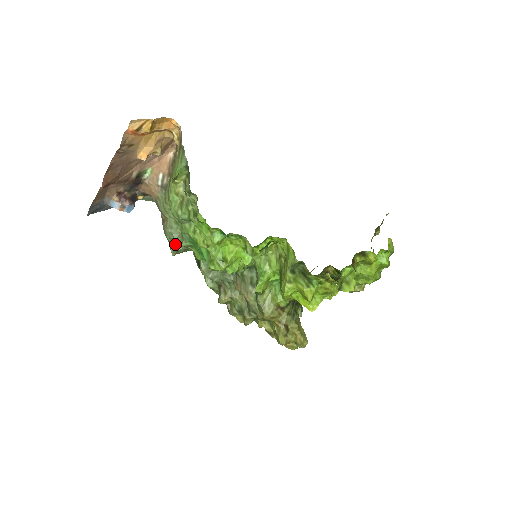
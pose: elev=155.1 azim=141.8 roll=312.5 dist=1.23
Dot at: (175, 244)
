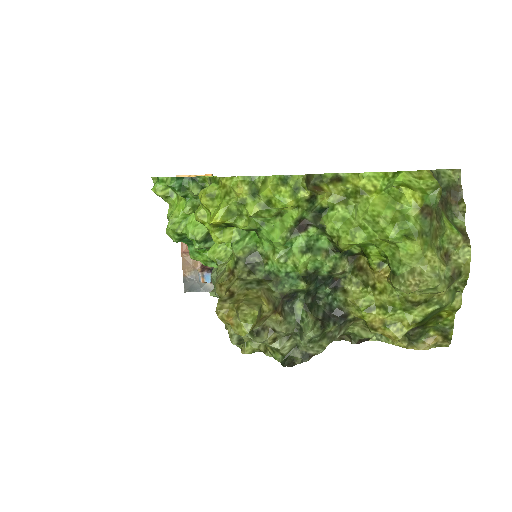
Dot at: occluded
